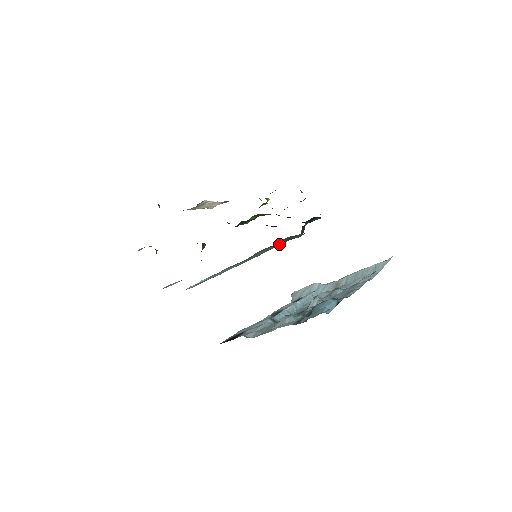
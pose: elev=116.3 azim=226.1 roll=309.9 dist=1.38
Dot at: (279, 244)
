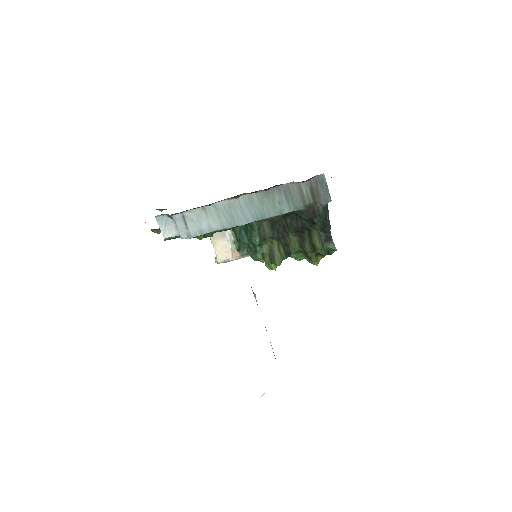
Dot at: (303, 201)
